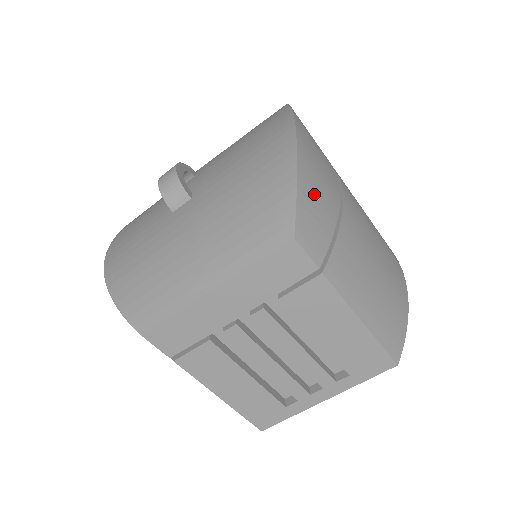
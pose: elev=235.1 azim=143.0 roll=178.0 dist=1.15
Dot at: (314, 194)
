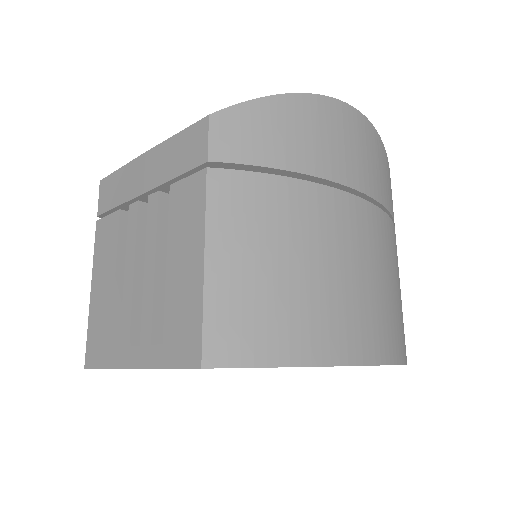
Dot at: (277, 125)
